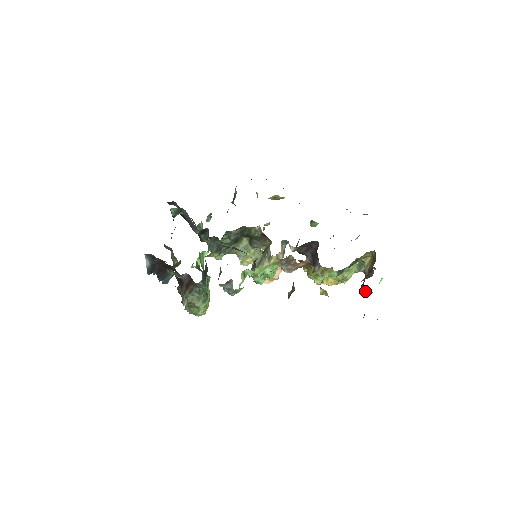
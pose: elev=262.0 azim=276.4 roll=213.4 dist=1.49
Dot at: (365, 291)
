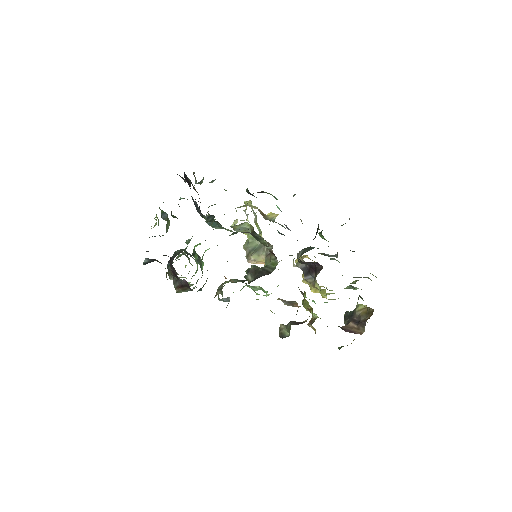
Dot at: occluded
